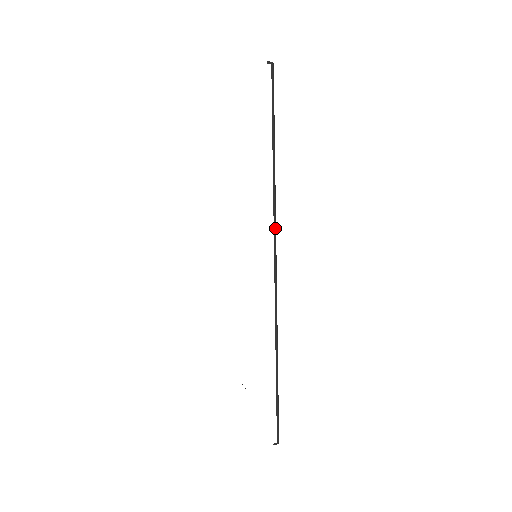
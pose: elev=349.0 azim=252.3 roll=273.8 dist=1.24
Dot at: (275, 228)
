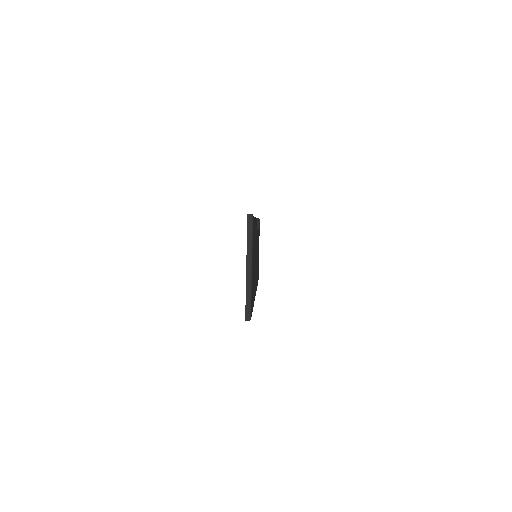
Dot at: occluded
